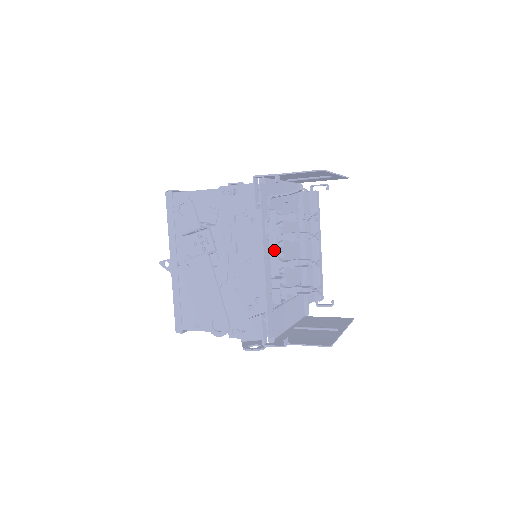
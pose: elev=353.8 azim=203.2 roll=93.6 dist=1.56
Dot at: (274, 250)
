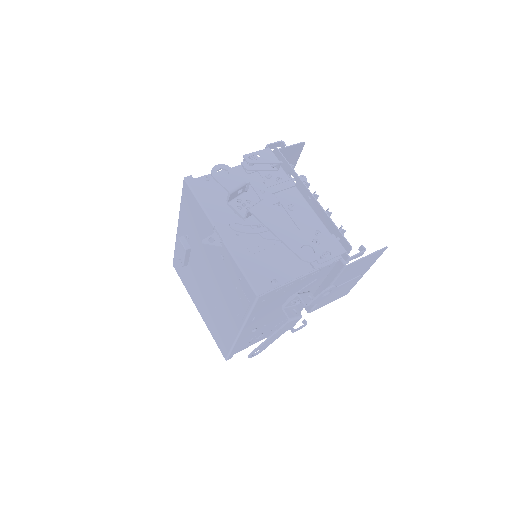
Dot at: occluded
